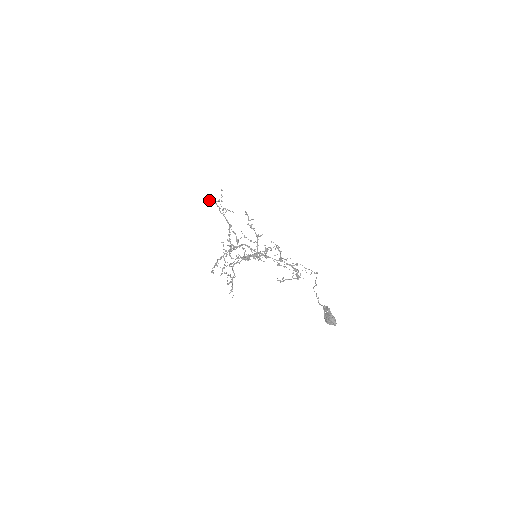
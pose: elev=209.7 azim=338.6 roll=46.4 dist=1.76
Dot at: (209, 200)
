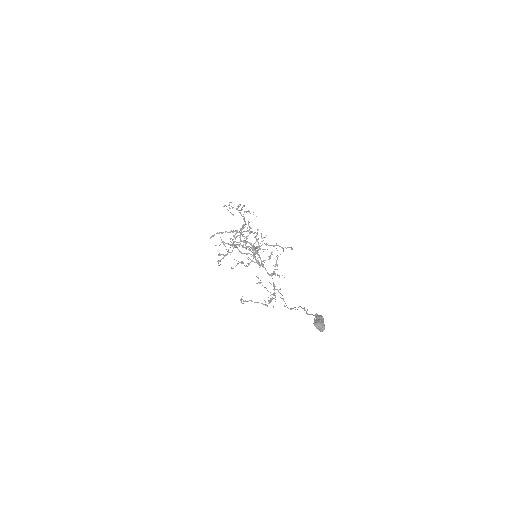
Dot at: (224, 206)
